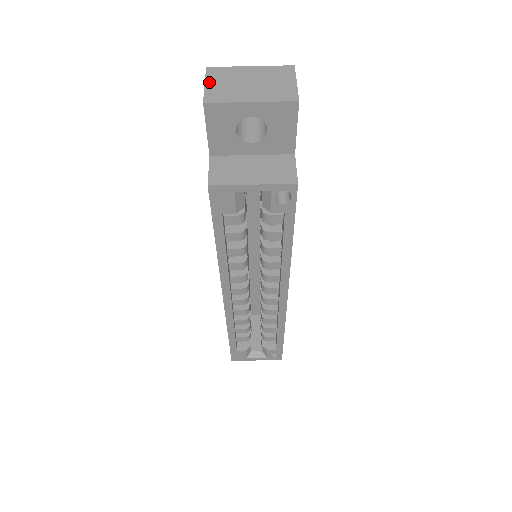
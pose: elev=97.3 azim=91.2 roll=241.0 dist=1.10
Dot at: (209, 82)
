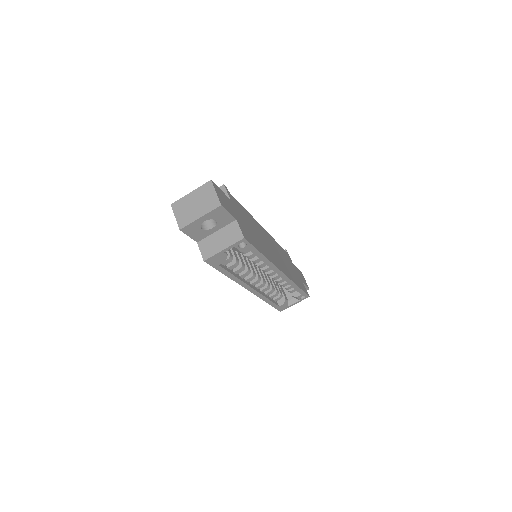
Dot at: (176, 214)
